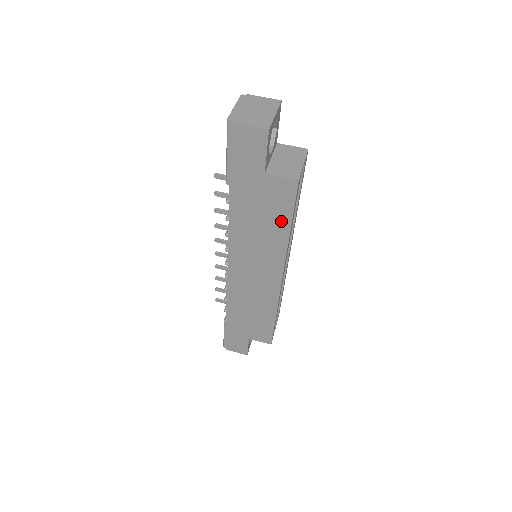
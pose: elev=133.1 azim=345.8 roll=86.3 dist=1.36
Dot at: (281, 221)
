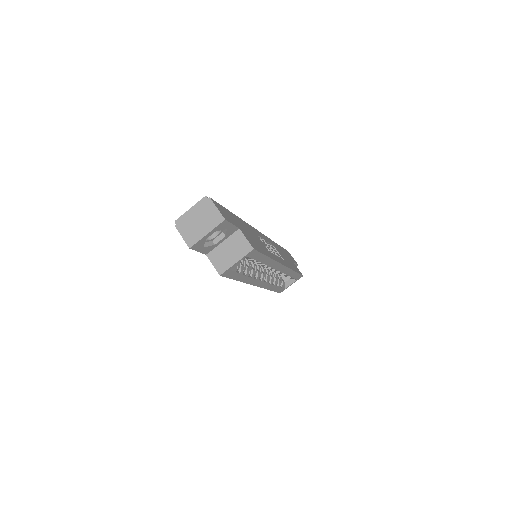
Dot at: occluded
